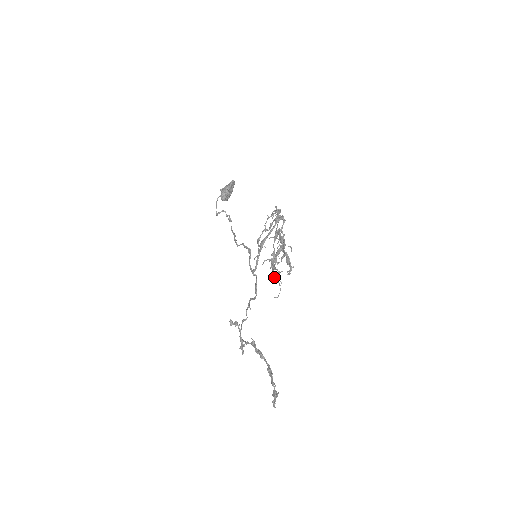
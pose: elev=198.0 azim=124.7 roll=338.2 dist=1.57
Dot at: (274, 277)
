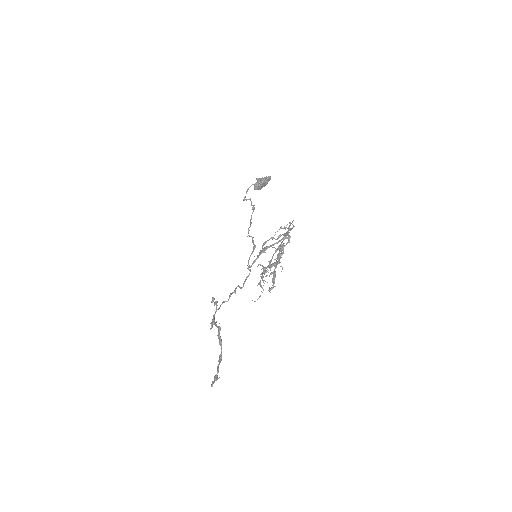
Dot at: (260, 283)
